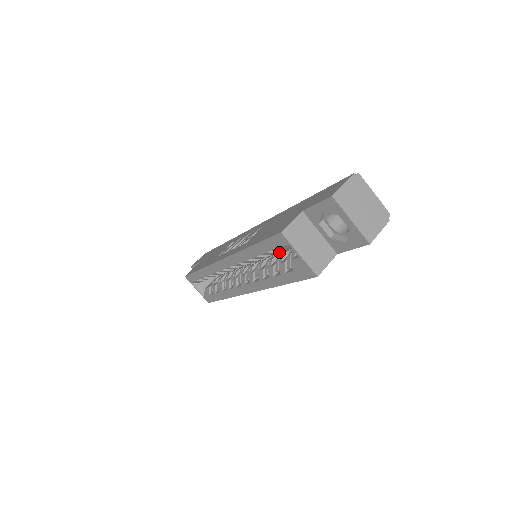
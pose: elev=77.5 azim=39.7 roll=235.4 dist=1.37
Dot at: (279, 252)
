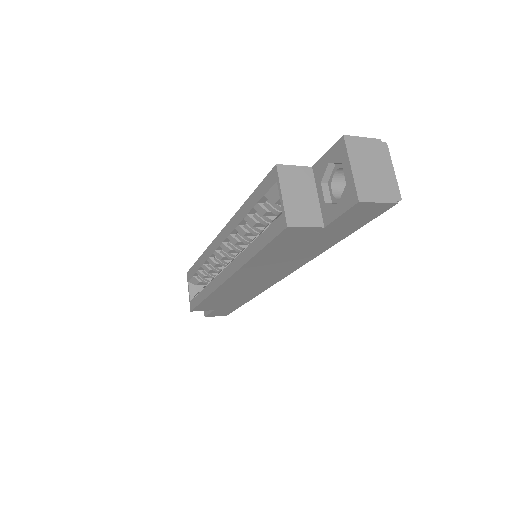
Dot at: occluded
